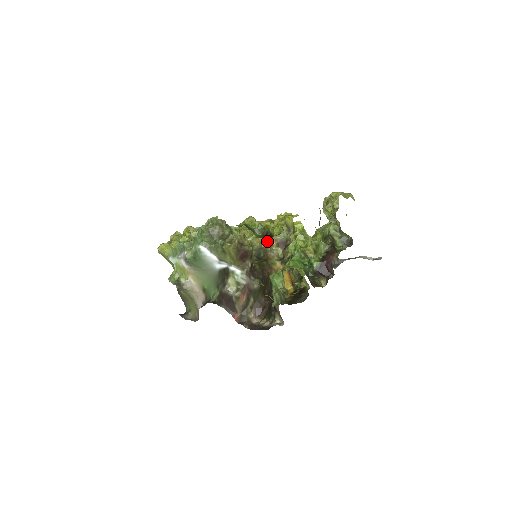
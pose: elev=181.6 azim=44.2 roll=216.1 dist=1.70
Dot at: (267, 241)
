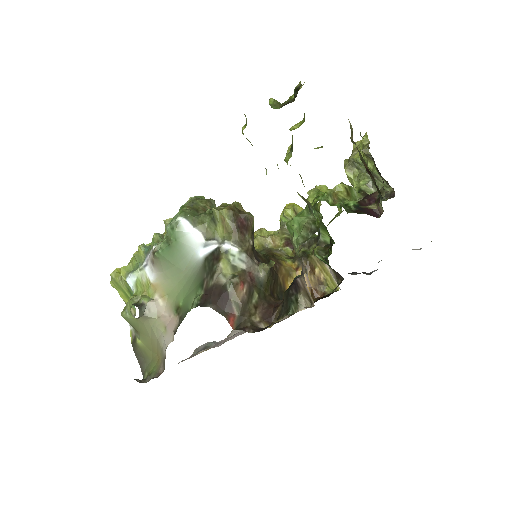
Dot at: (270, 241)
